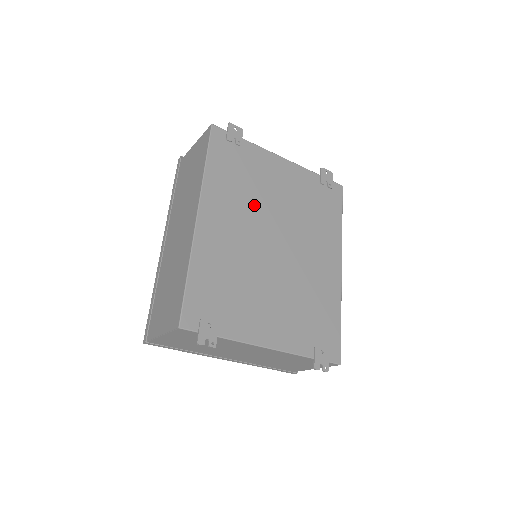
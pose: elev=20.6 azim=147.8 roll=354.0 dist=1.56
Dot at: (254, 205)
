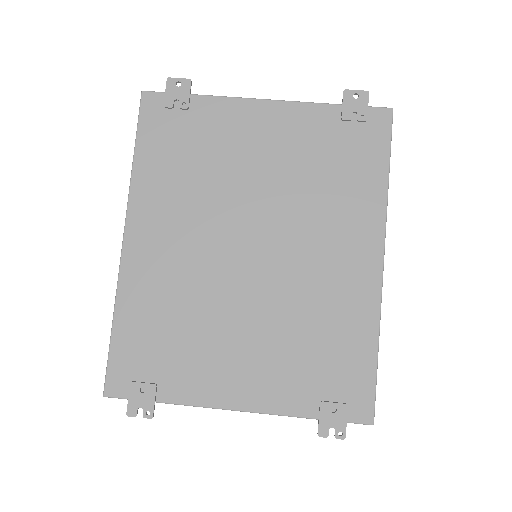
Dot at: (212, 197)
